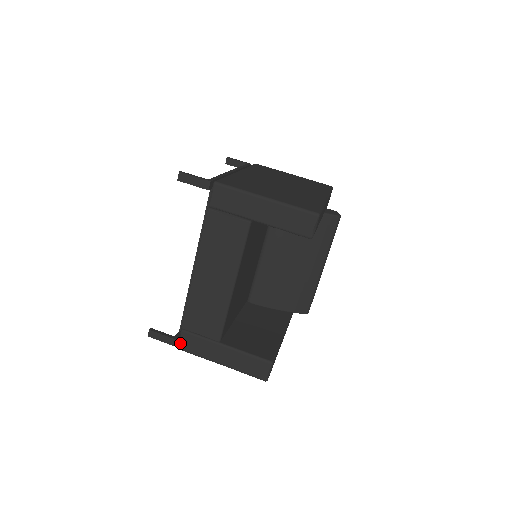
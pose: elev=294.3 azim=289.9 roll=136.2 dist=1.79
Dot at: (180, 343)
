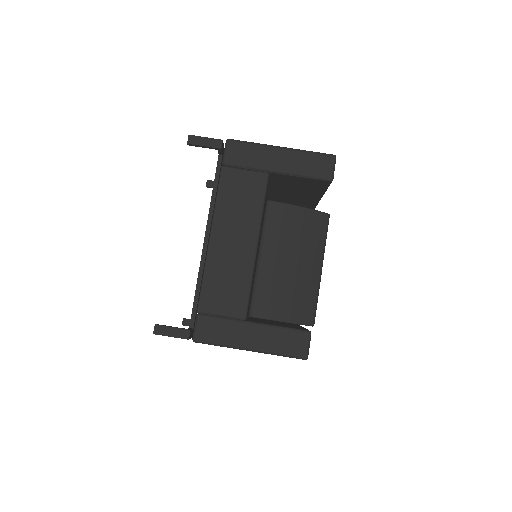
Dot at: (196, 332)
